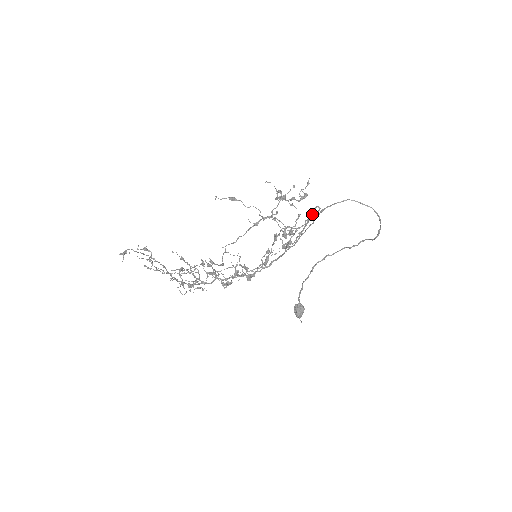
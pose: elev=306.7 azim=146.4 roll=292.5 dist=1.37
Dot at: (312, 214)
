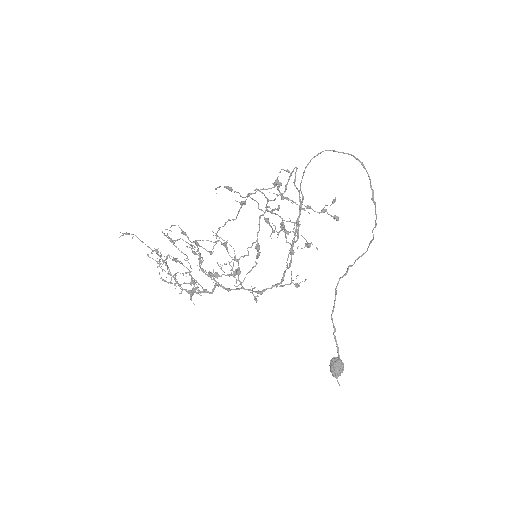
Dot at: (289, 176)
